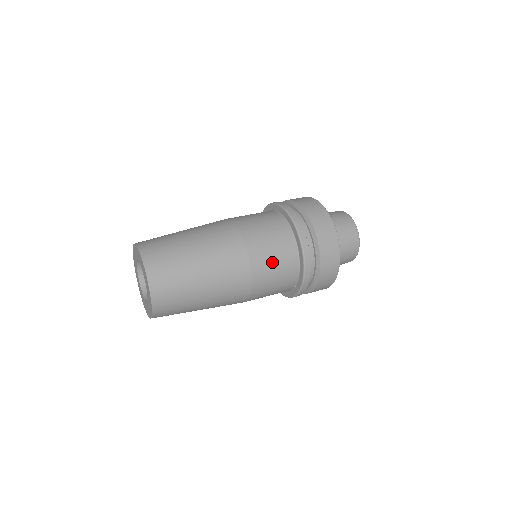
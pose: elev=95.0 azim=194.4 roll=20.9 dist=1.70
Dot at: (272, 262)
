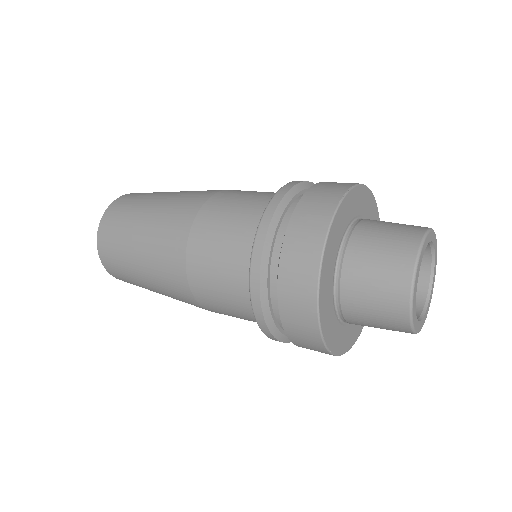
Dot at: (215, 275)
